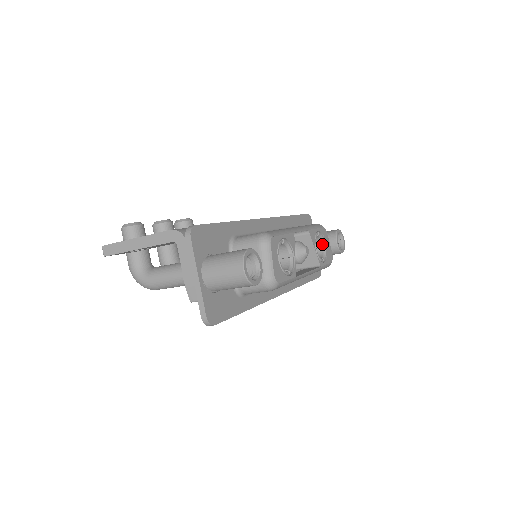
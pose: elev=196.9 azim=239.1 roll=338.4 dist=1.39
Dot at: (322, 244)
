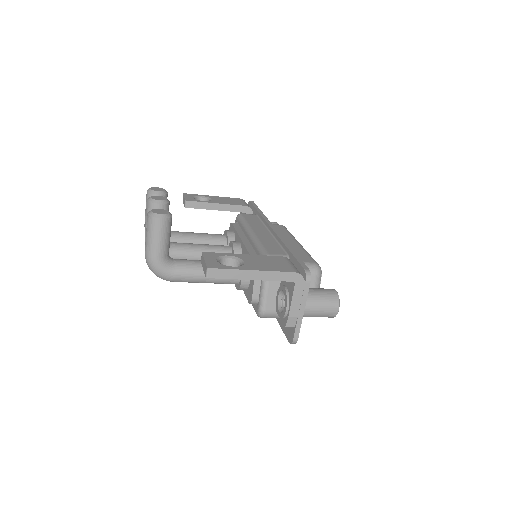
Dot at: occluded
